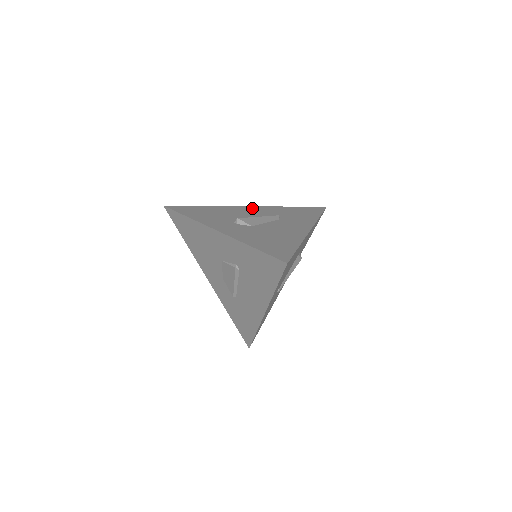
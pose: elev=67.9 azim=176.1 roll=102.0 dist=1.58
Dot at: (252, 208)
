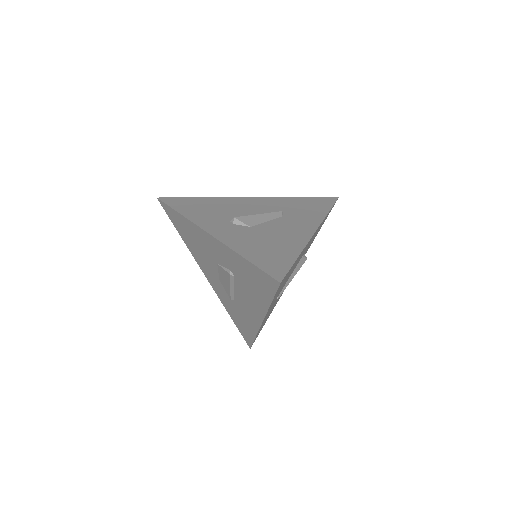
Dot at: (254, 200)
